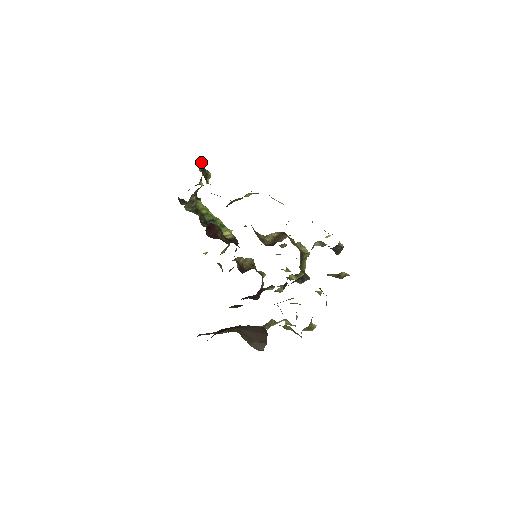
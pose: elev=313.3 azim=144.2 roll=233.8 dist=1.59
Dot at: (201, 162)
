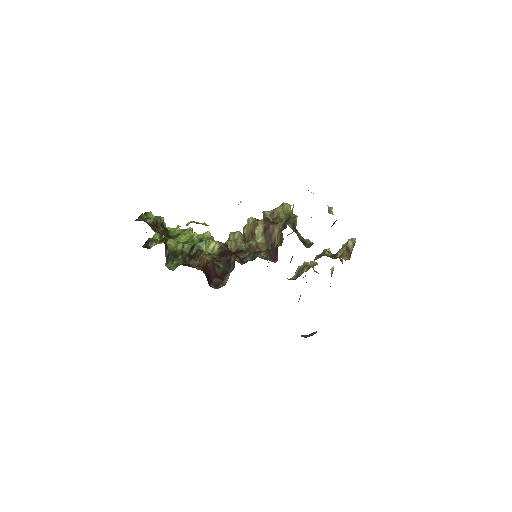
Dot at: (148, 219)
